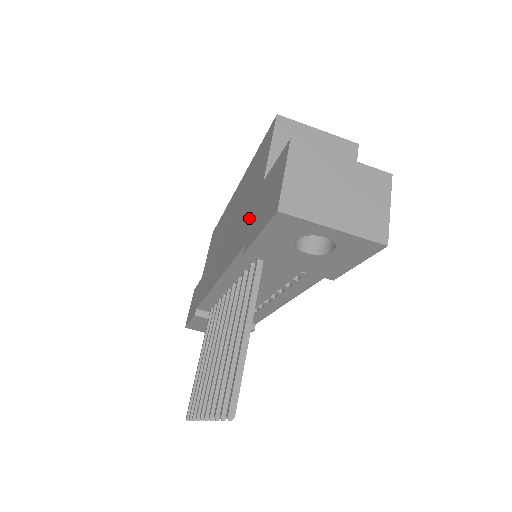
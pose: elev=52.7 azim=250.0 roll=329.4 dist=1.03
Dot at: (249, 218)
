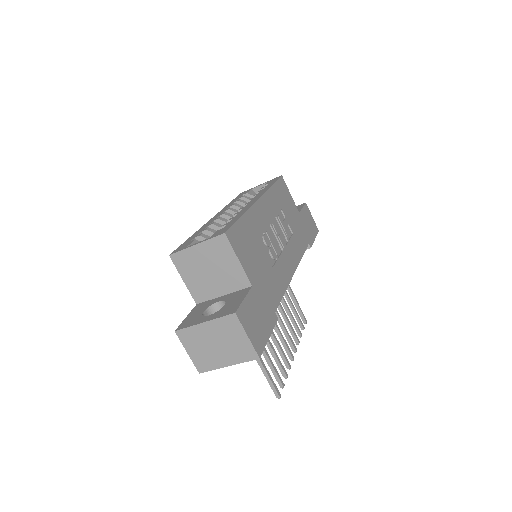
Dot at: occluded
